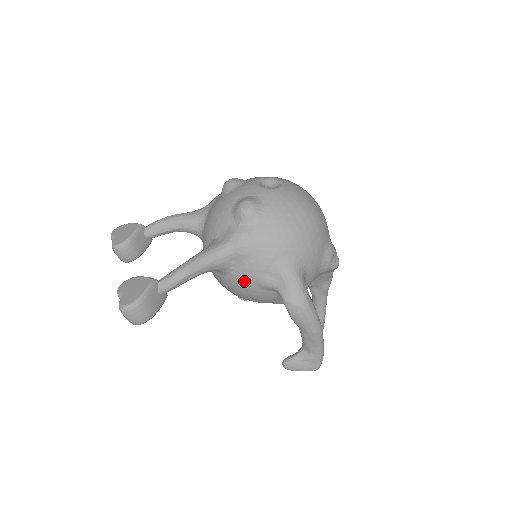
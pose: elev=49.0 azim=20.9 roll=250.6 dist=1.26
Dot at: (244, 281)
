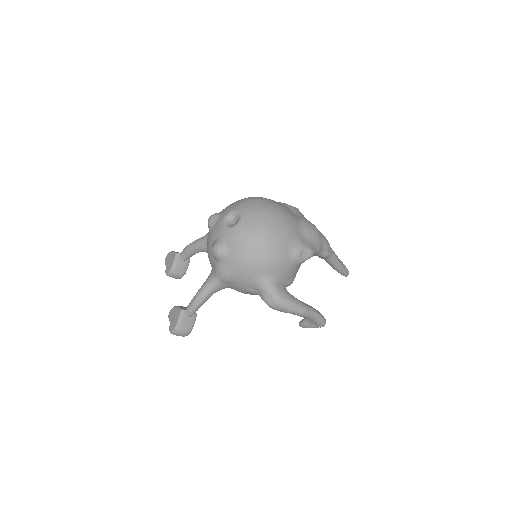
Dot at: occluded
